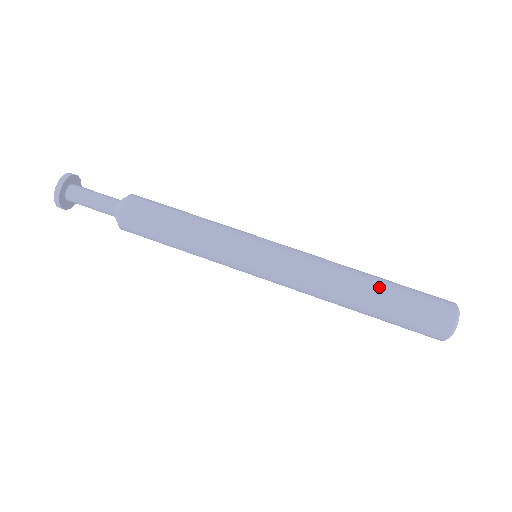
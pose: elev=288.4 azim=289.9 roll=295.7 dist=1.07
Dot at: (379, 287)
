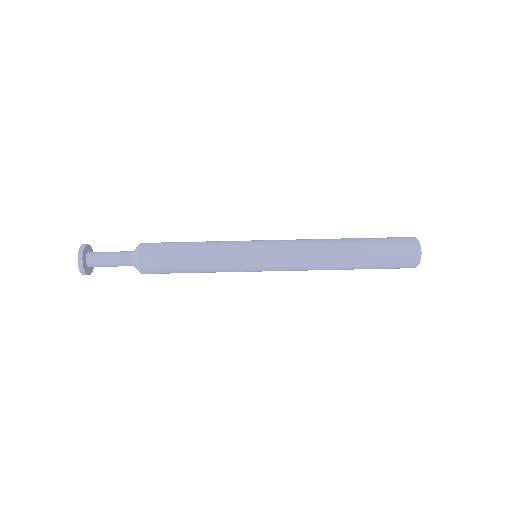
Dot at: (356, 266)
